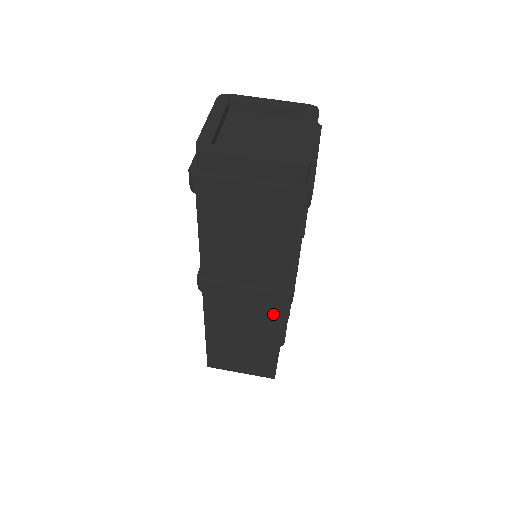
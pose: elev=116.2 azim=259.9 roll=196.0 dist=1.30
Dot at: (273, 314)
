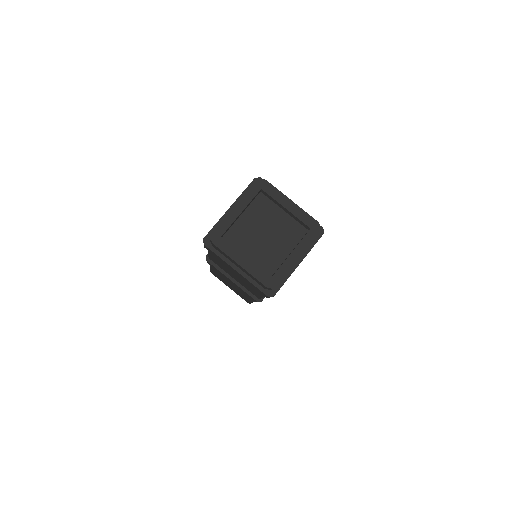
Dot at: occluded
